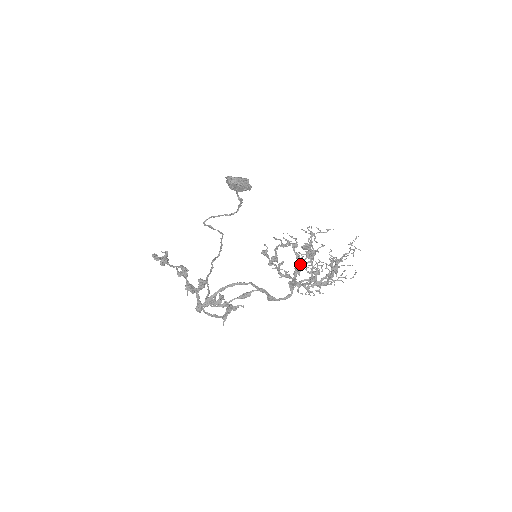
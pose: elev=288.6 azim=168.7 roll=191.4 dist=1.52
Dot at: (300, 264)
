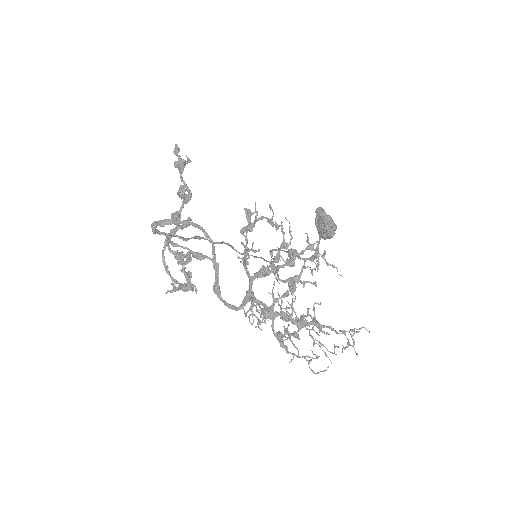
Dot at: occluded
